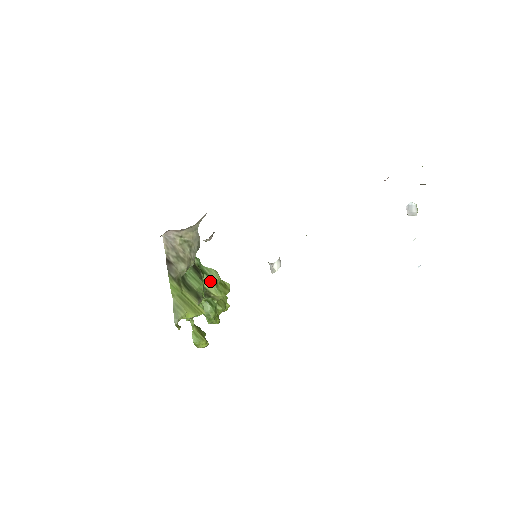
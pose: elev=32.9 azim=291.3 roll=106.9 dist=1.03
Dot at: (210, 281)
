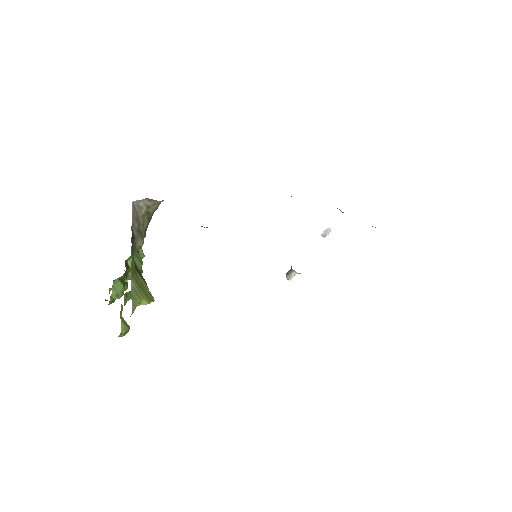
Dot at: occluded
